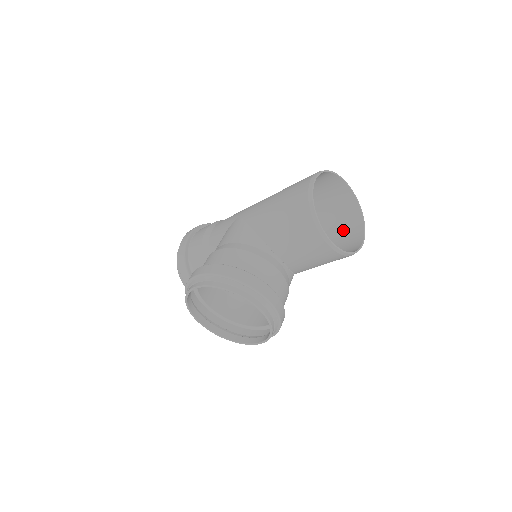
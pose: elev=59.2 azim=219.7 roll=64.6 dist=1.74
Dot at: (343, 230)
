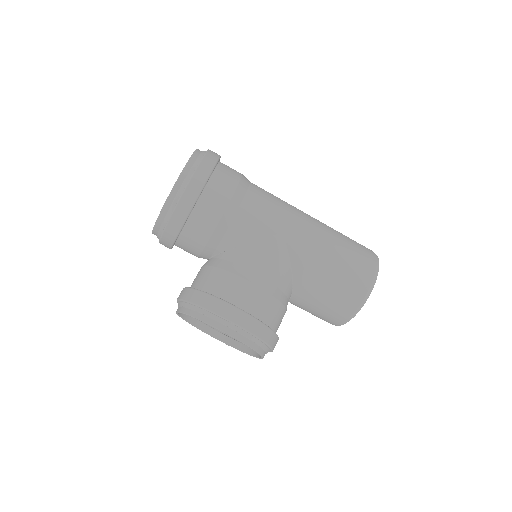
Dot at: occluded
